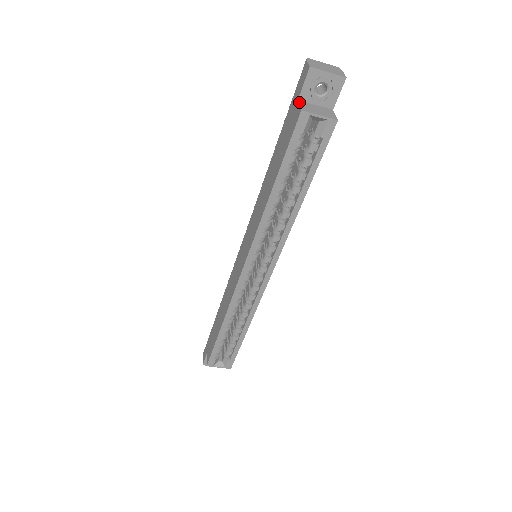
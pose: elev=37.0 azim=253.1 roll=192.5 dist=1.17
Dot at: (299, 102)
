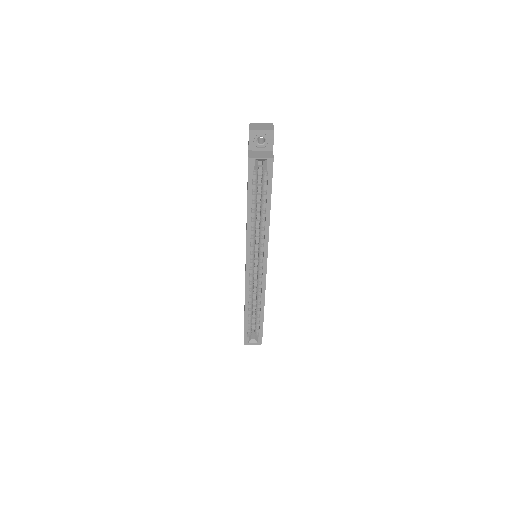
Dot at: (249, 152)
